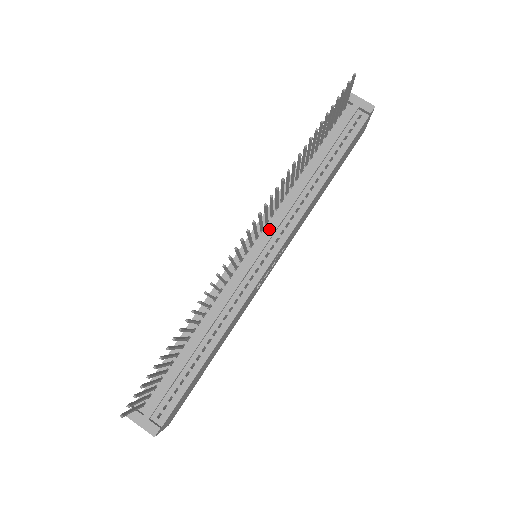
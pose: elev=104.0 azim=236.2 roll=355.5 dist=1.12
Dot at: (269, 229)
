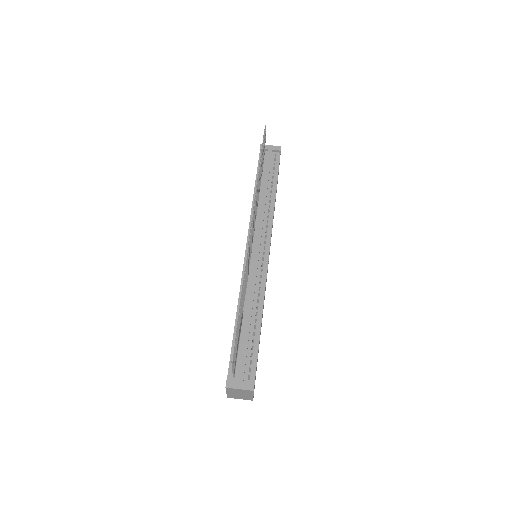
Dot at: (258, 232)
